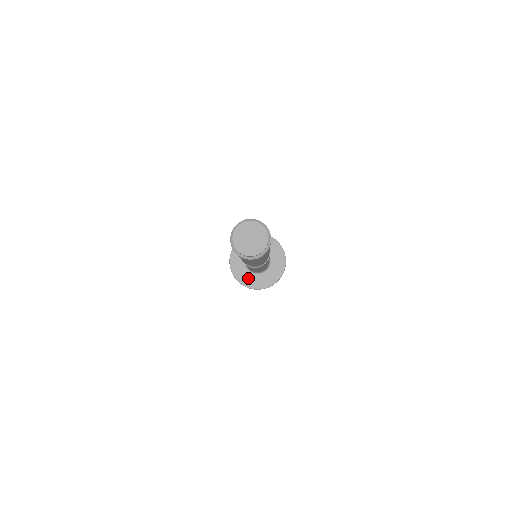
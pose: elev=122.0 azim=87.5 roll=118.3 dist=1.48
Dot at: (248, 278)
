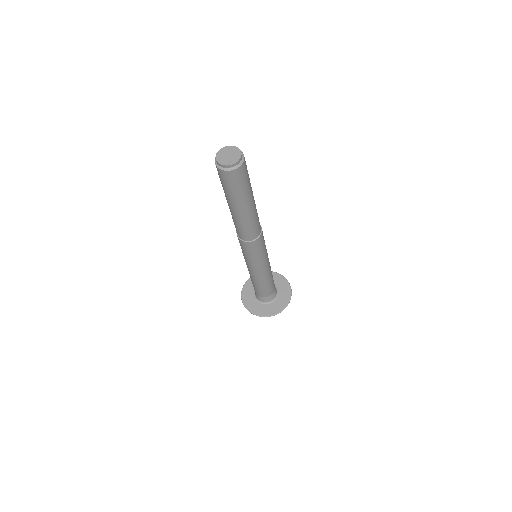
Dot at: (256, 306)
